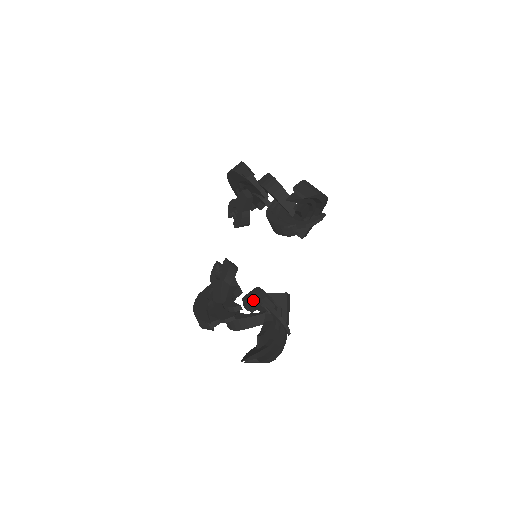
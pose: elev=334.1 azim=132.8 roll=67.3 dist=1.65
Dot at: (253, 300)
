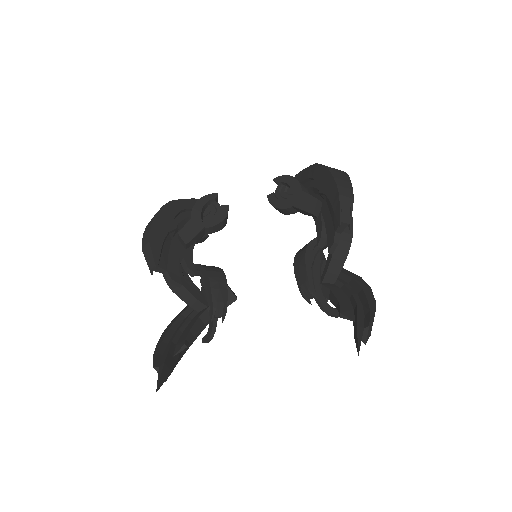
Dot at: (212, 291)
